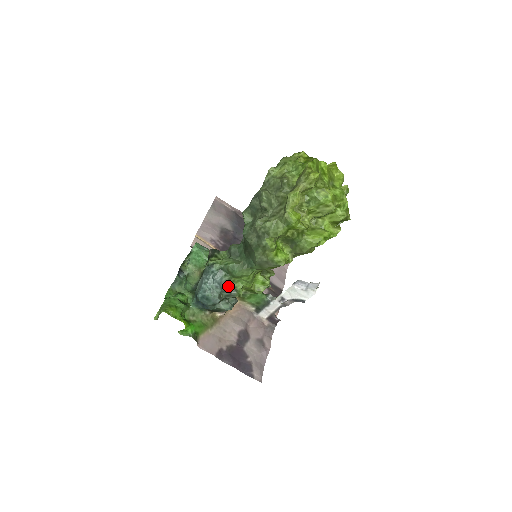
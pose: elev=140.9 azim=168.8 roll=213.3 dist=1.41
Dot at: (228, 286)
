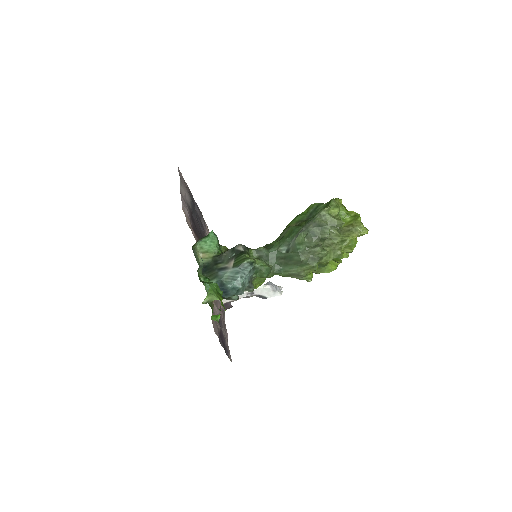
Dot at: (251, 282)
